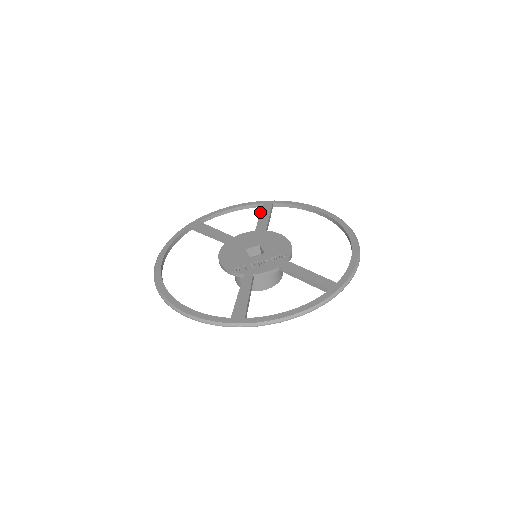
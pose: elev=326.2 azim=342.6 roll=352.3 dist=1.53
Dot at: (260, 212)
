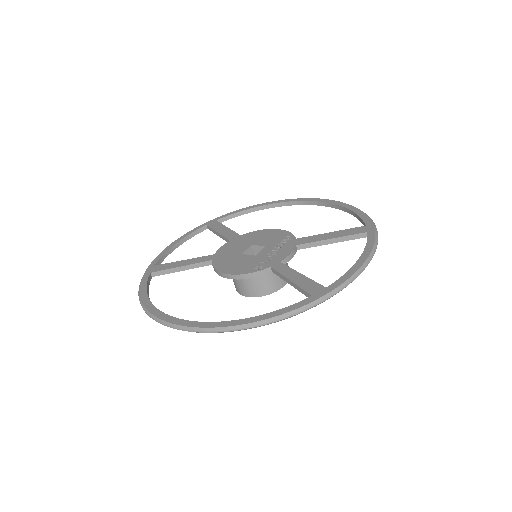
Dot at: (213, 230)
